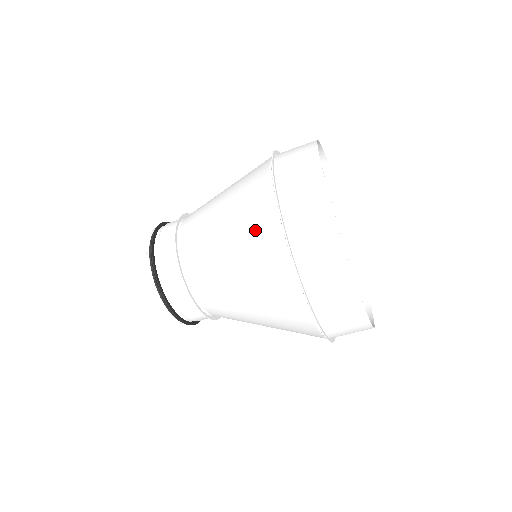
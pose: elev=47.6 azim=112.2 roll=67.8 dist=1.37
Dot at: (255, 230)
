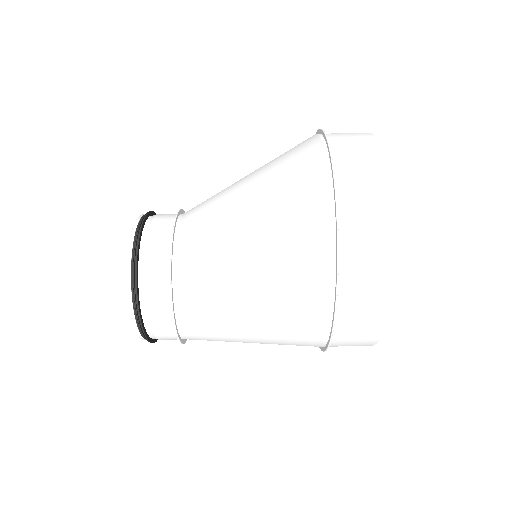
Dot at: occluded
